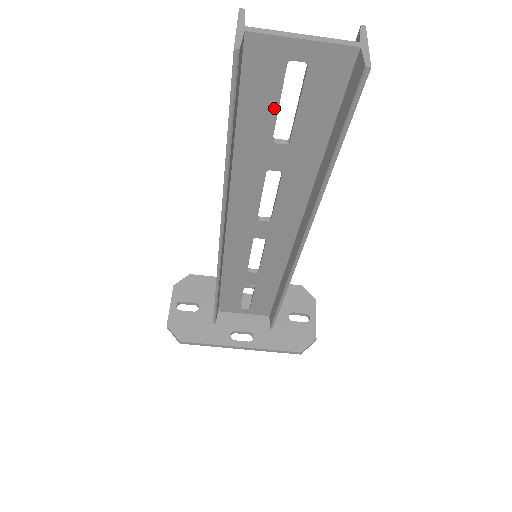
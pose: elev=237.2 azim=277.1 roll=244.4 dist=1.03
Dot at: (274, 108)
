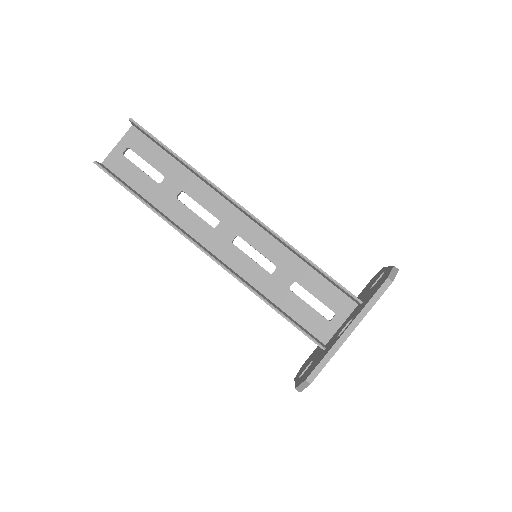
Dot at: (141, 172)
